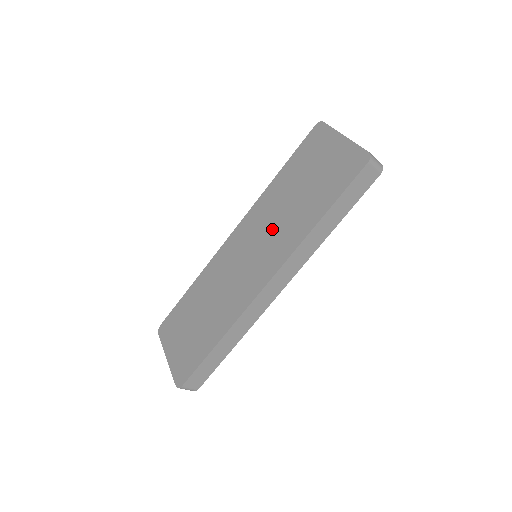
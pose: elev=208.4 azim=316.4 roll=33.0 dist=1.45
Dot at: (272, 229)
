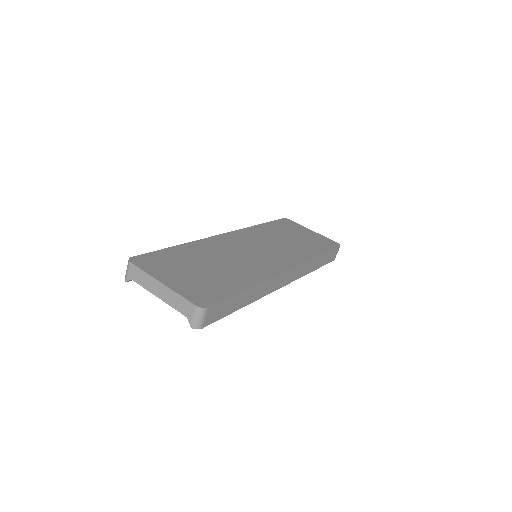
Dot at: (275, 245)
